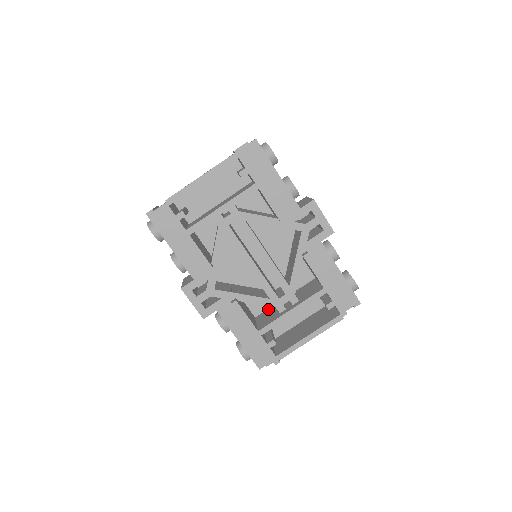
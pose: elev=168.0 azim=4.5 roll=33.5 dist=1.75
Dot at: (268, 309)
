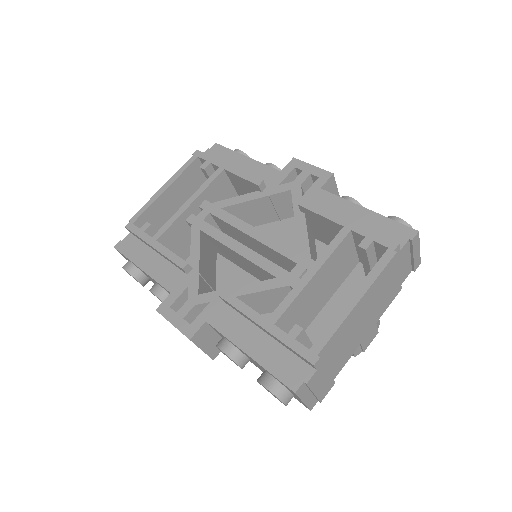
Dot at: occluded
